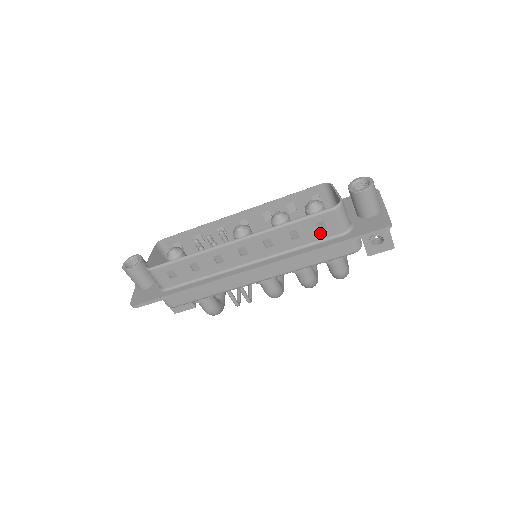
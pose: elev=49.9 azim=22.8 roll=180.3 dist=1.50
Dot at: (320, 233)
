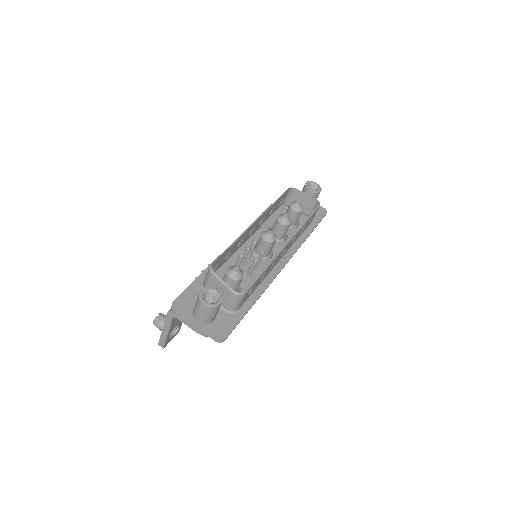
Dot at: occluded
